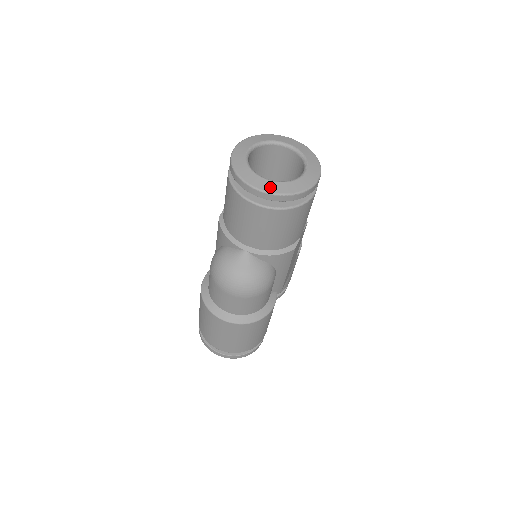
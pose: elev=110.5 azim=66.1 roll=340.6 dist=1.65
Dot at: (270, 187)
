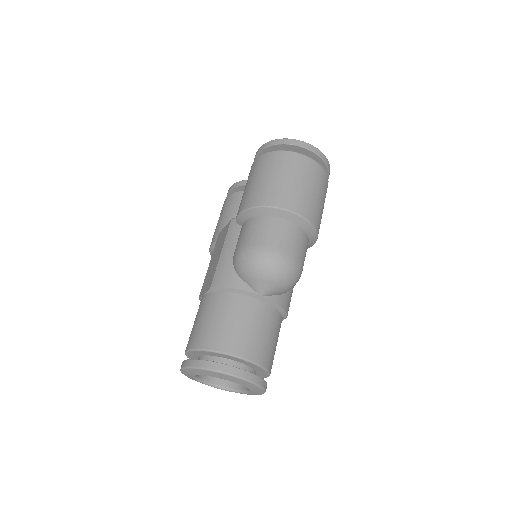
Dot at: occluded
